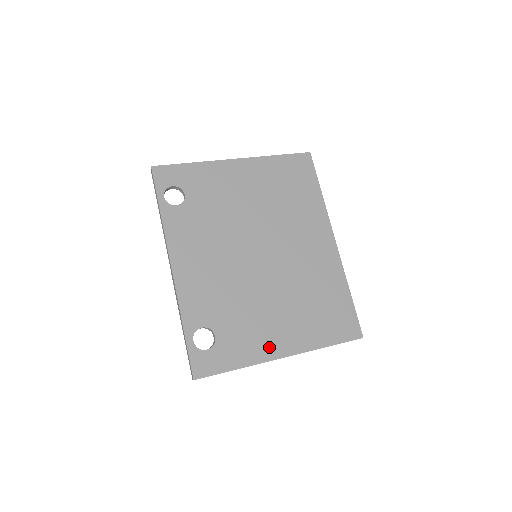
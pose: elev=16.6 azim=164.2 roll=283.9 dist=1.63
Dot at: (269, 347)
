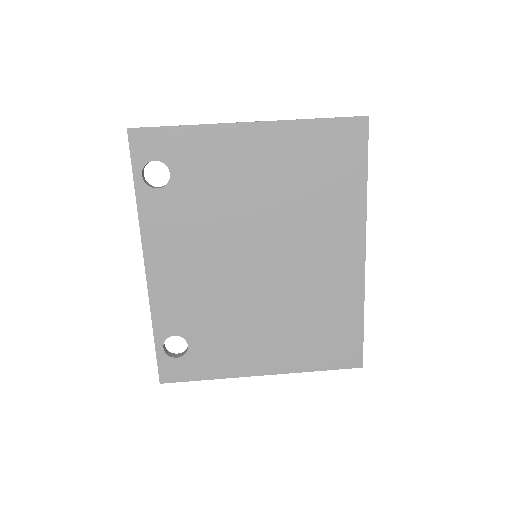
Dot at: (247, 363)
